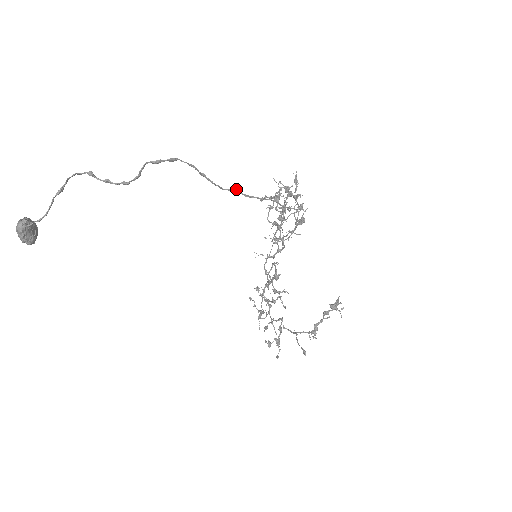
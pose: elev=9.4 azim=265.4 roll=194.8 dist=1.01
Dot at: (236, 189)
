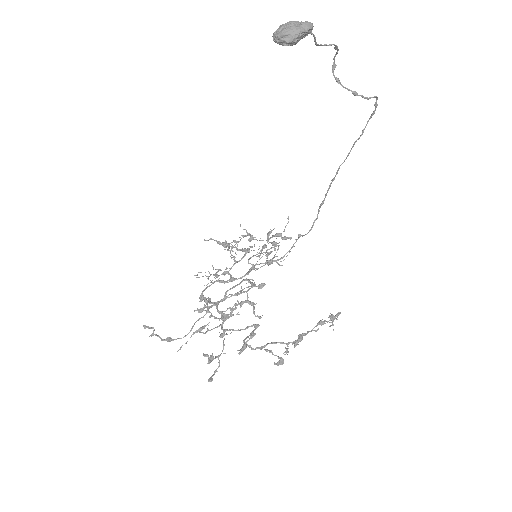
Dot at: (334, 178)
